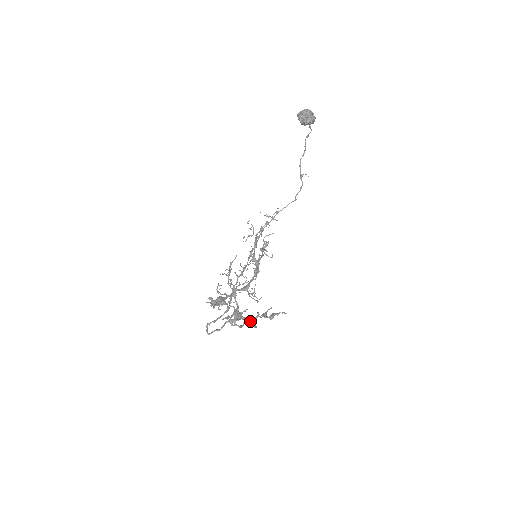
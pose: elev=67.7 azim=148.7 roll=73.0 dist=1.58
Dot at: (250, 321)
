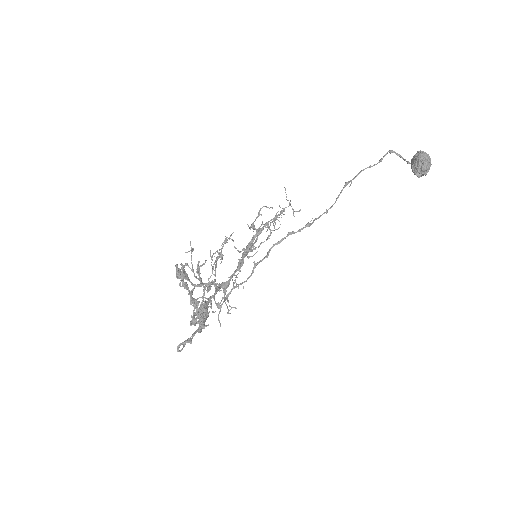
Dot at: occluded
